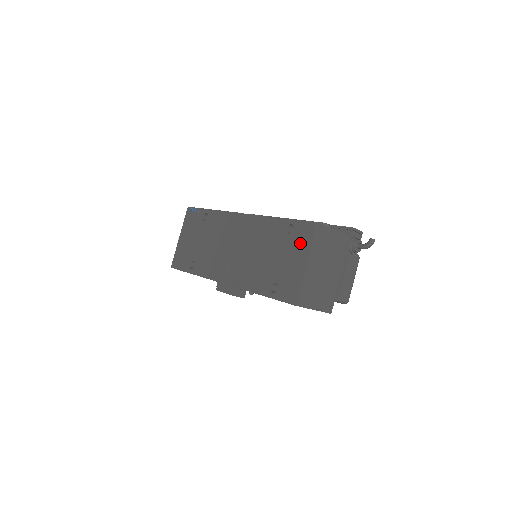
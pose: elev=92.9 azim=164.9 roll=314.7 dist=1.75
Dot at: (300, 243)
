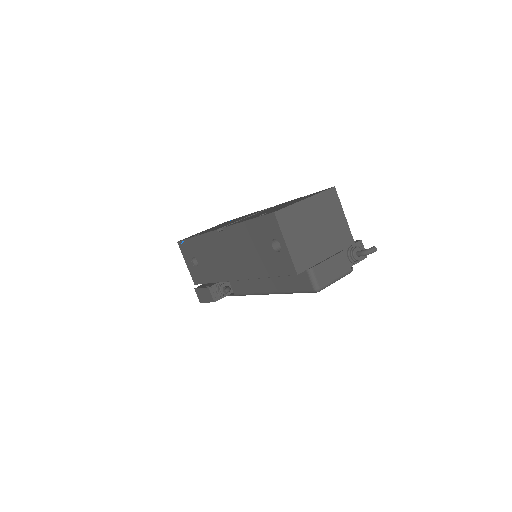
Dot at: (310, 195)
